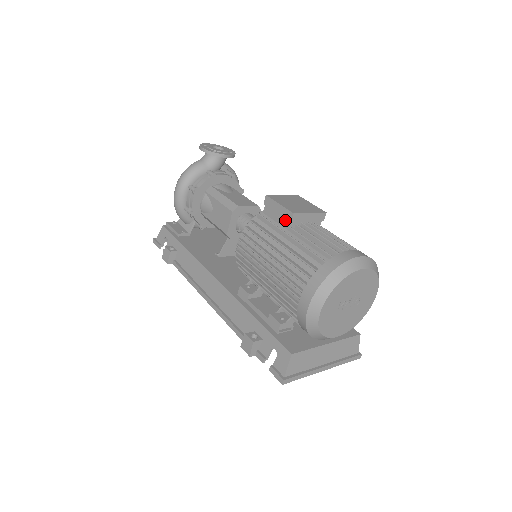
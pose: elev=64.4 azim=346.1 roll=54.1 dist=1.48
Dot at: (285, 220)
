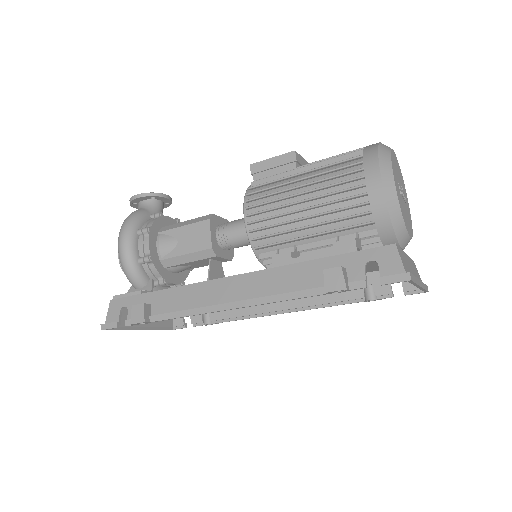
Dot at: (287, 166)
